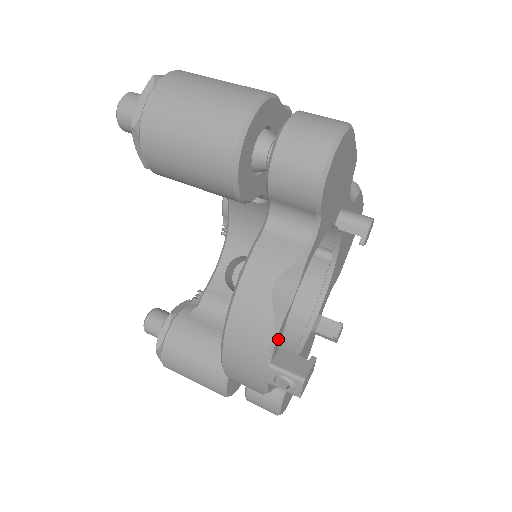
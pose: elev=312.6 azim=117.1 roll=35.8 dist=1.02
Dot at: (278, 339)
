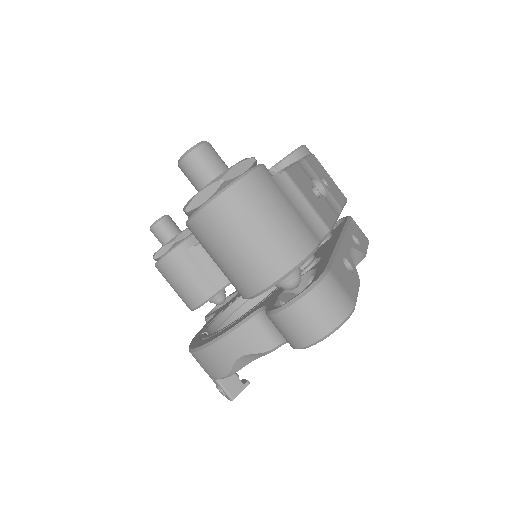
Dot at: occluded
